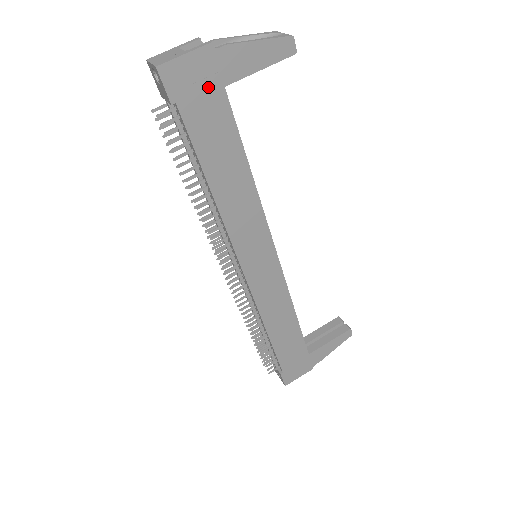
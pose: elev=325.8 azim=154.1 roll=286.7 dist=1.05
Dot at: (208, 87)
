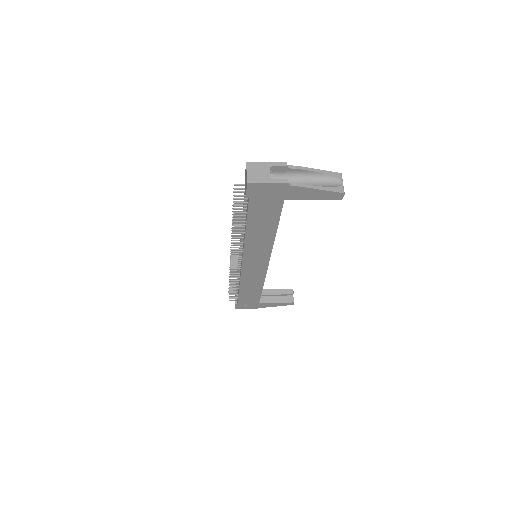
Dot at: (274, 197)
